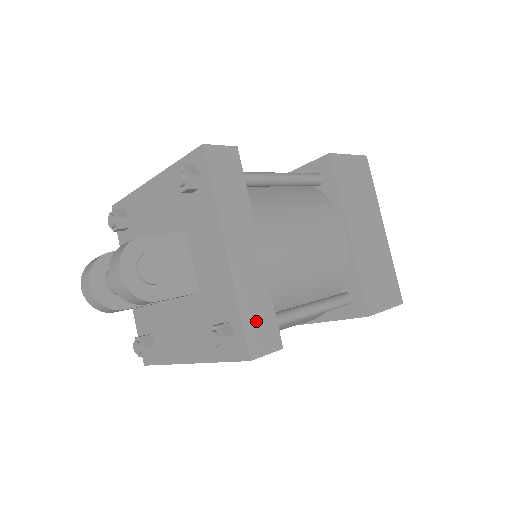
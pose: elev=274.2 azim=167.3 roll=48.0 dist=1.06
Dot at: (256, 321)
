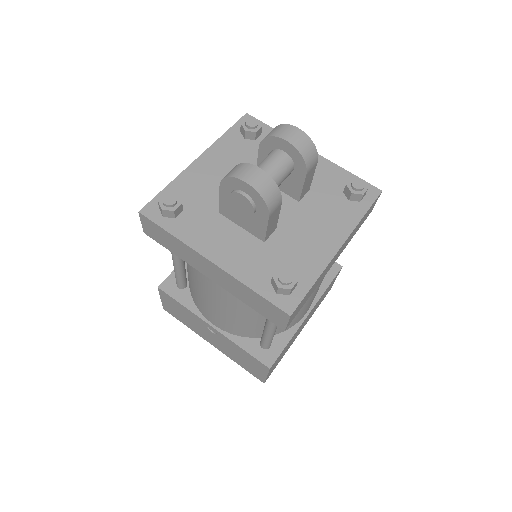
Dot at: occluded
